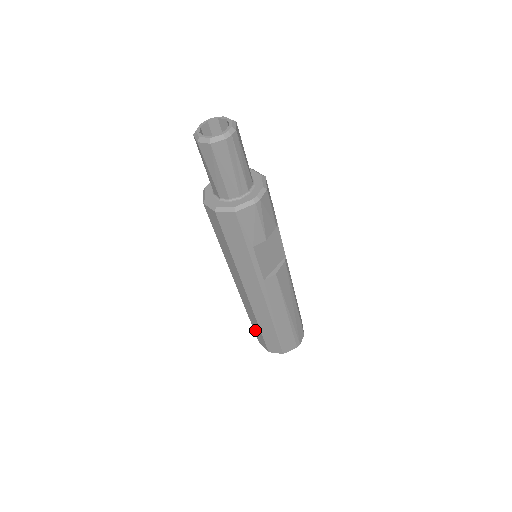
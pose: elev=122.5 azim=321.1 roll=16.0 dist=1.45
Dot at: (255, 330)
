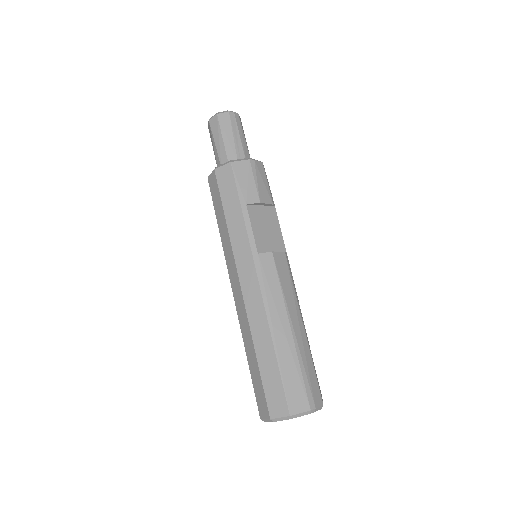
Dot at: (253, 380)
